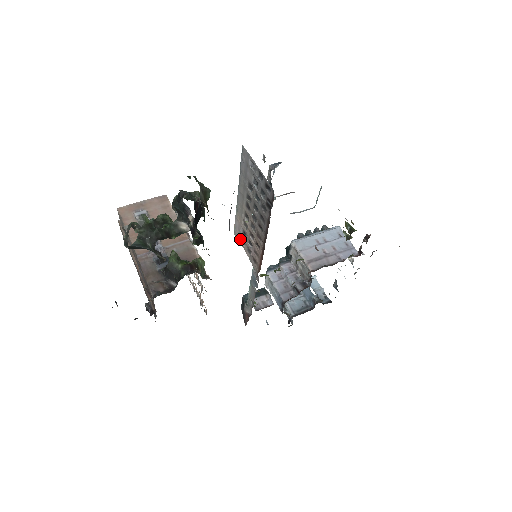
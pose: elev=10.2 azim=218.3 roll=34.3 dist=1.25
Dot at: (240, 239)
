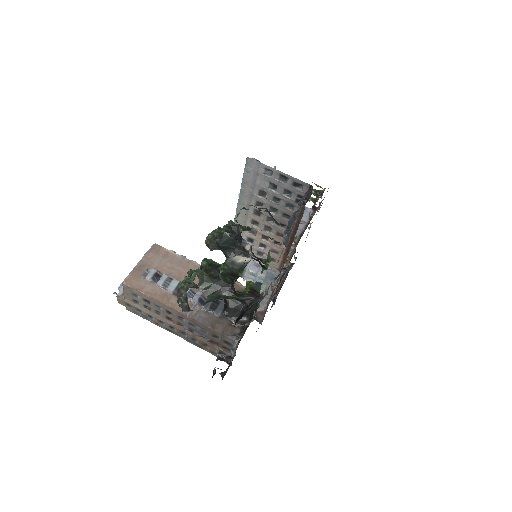
Dot at: occluded
